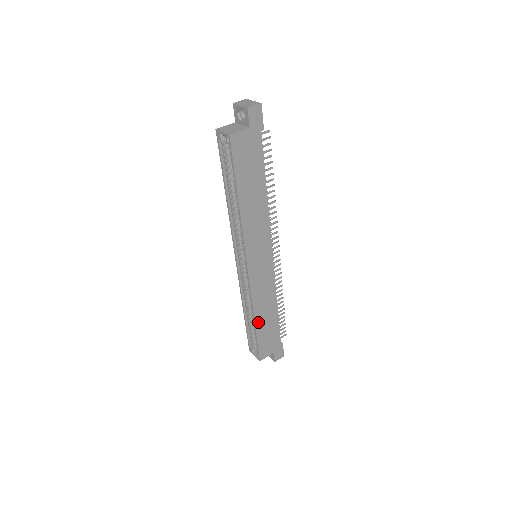
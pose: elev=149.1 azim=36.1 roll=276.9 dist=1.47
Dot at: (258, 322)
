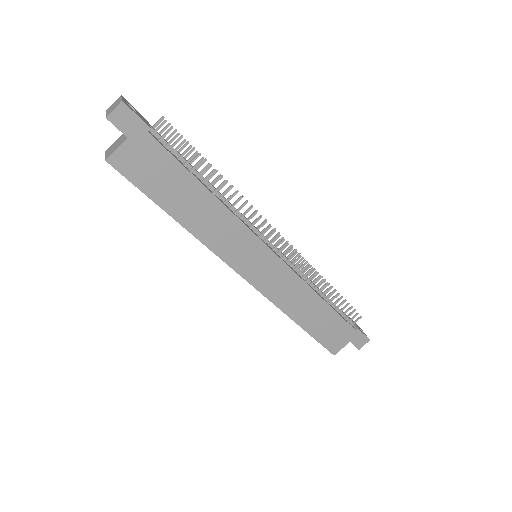
Dot at: (302, 322)
